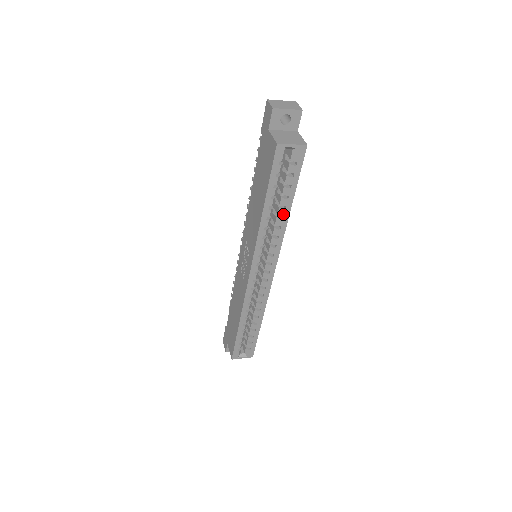
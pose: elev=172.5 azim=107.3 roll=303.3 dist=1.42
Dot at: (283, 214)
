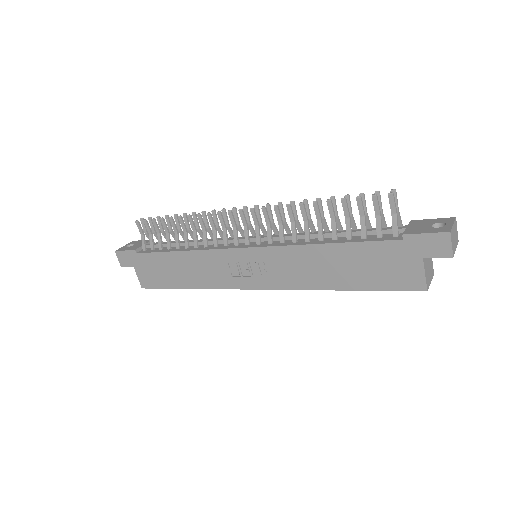
Dot at: occluded
